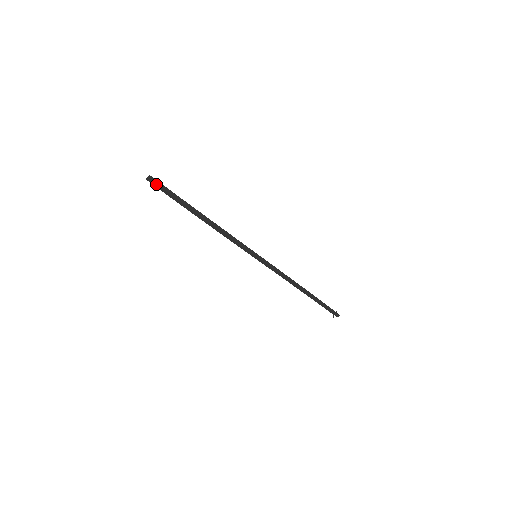
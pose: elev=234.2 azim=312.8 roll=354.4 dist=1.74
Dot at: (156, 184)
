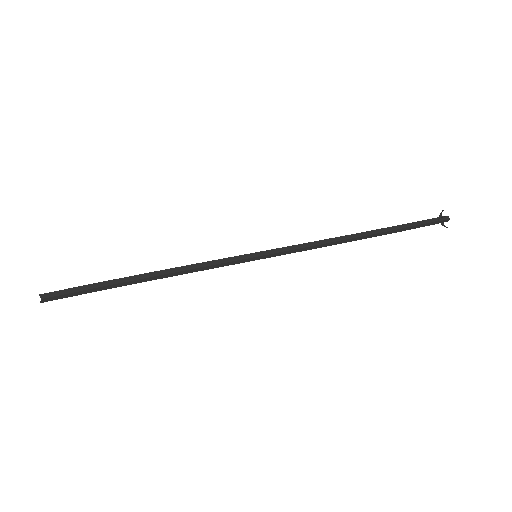
Dot at: occluded
